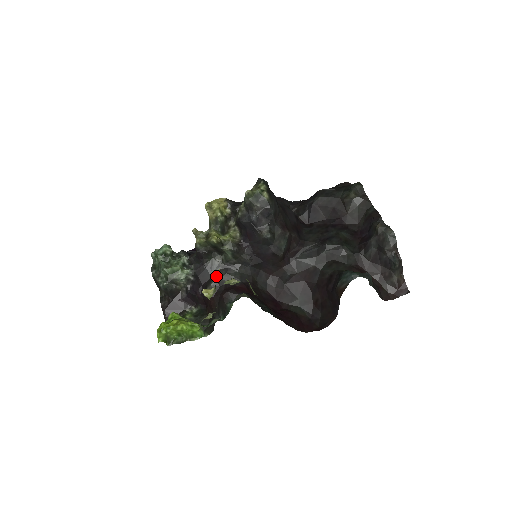
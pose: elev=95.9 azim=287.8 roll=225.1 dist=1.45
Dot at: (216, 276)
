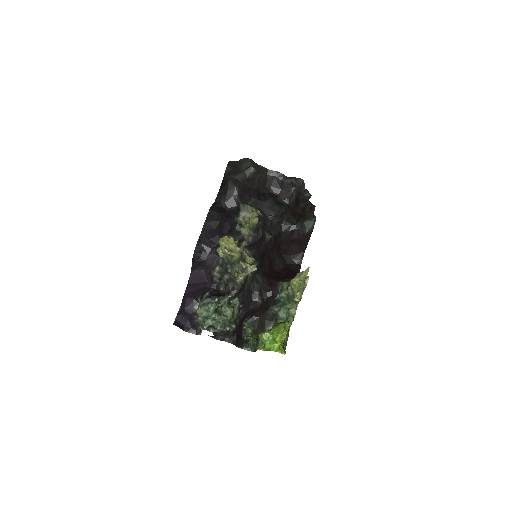
Dot at: (255, 290)
